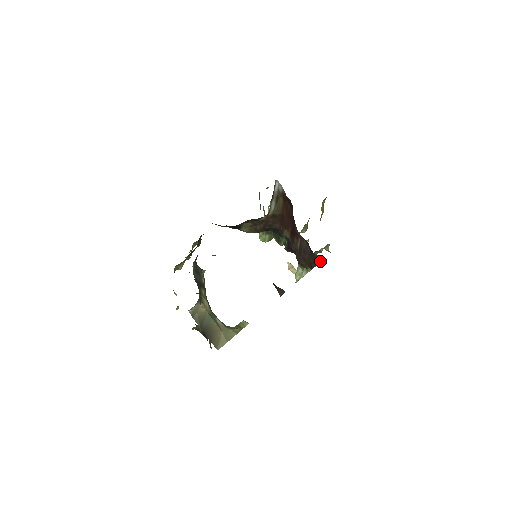
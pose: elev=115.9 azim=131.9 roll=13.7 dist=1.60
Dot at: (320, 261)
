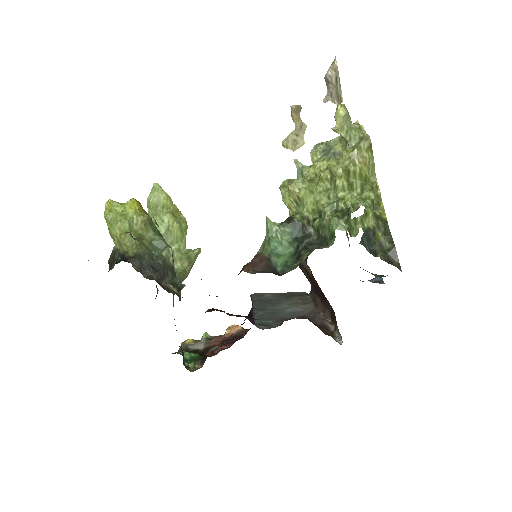
Dot at: occluded
